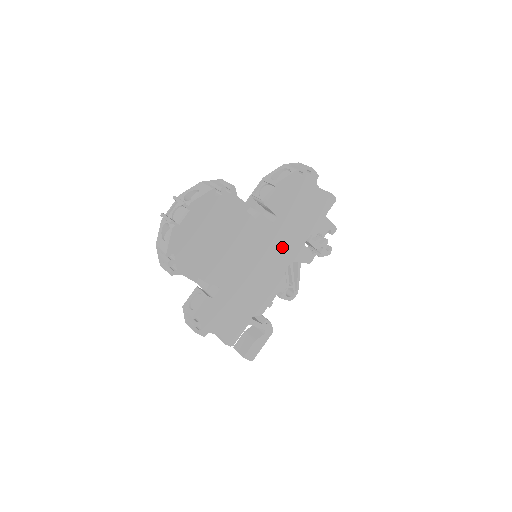
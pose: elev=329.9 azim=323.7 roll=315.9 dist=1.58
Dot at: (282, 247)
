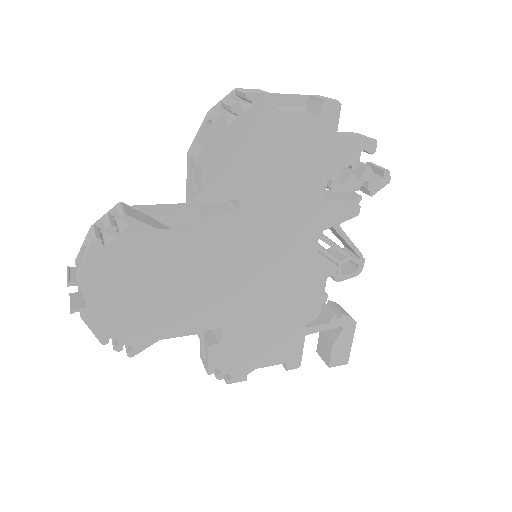
Dot at: (284, 228)
